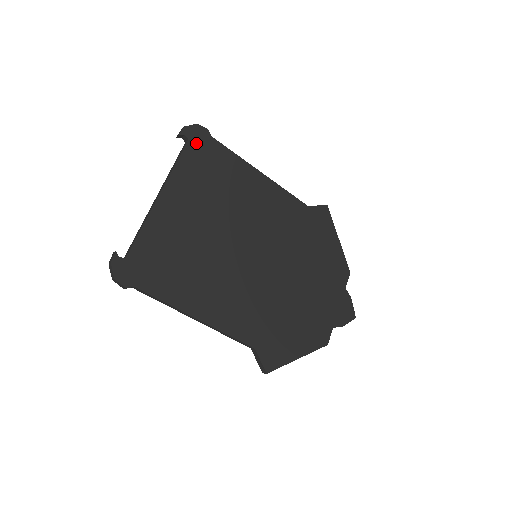
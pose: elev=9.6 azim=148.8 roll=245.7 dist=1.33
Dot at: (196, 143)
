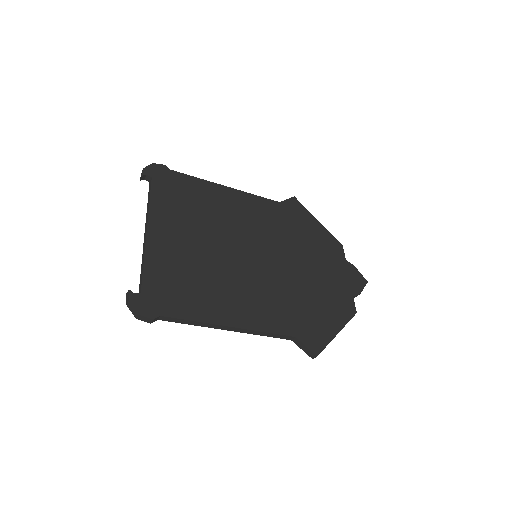
Dot at: (160, 178)
